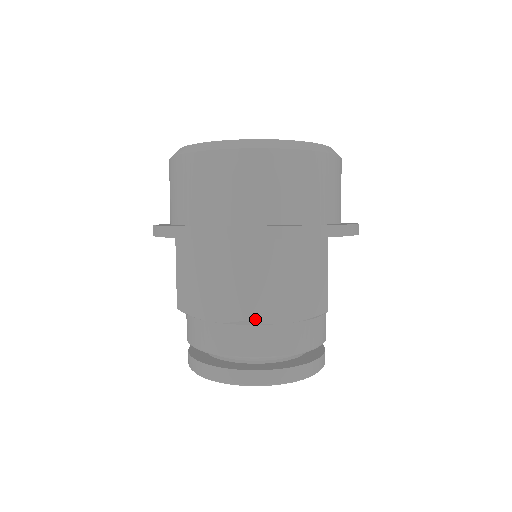
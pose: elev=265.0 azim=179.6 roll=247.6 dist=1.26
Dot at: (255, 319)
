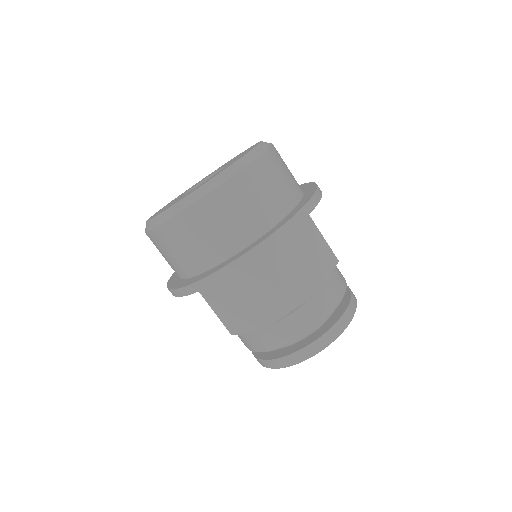
Dot at: (239, 332)
